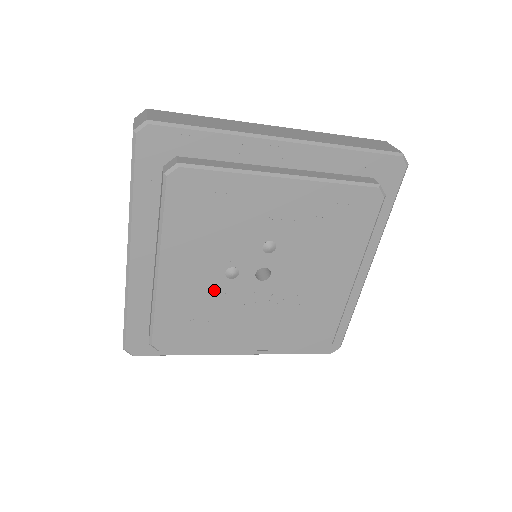
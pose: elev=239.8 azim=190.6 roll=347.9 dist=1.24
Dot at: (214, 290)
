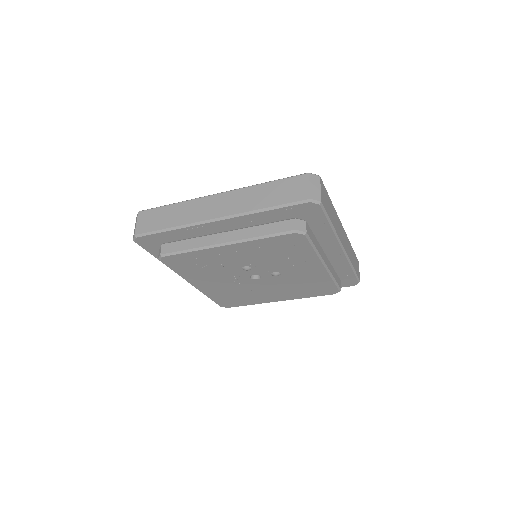
Dot at: (228, 266)
